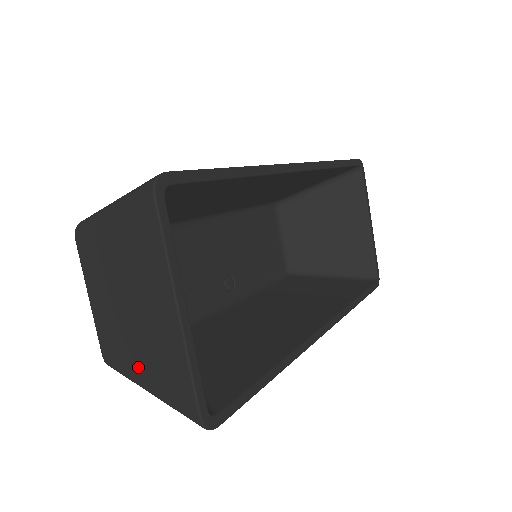
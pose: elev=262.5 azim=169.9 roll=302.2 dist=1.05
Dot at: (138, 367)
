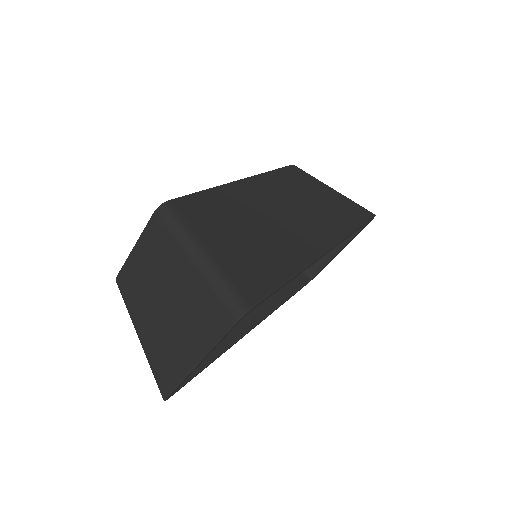
Dot at: (143, 327)
